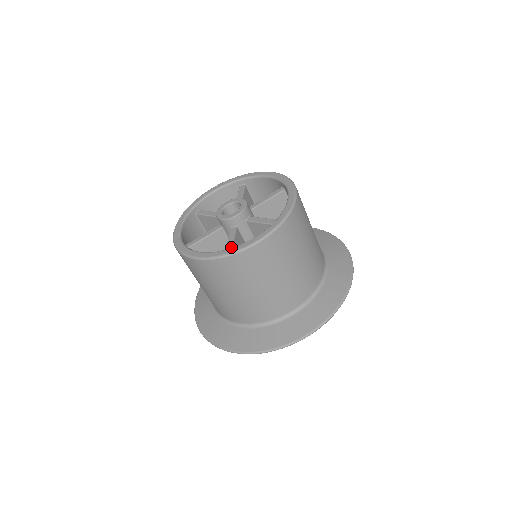
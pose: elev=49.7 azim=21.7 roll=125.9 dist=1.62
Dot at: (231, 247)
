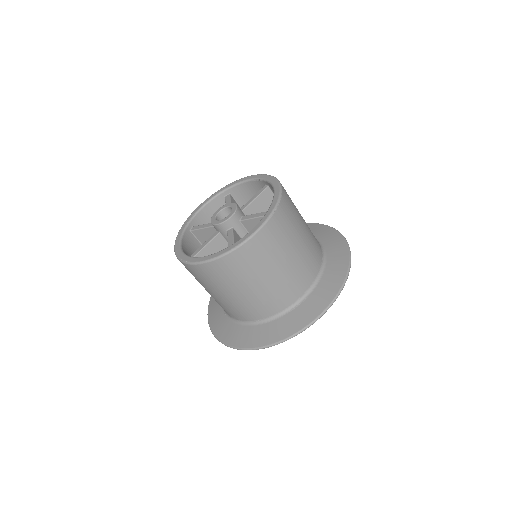
Dot at: (197, 252)
